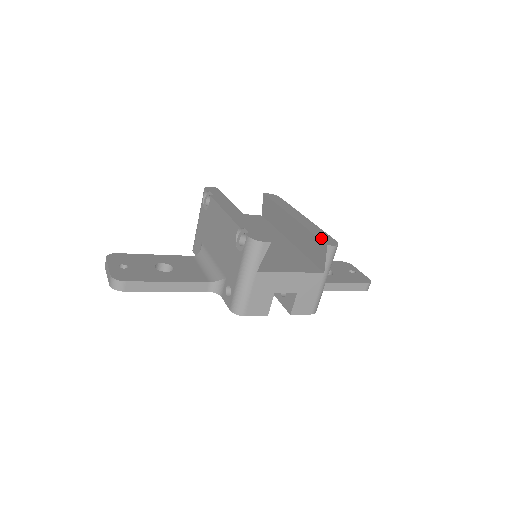
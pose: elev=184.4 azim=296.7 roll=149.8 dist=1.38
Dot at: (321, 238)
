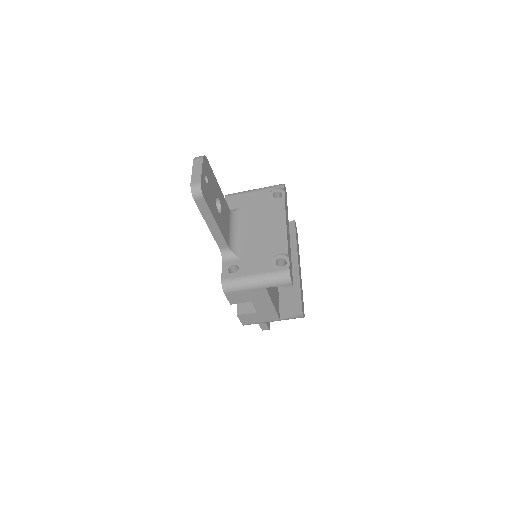
Dot at: (302, 303)
